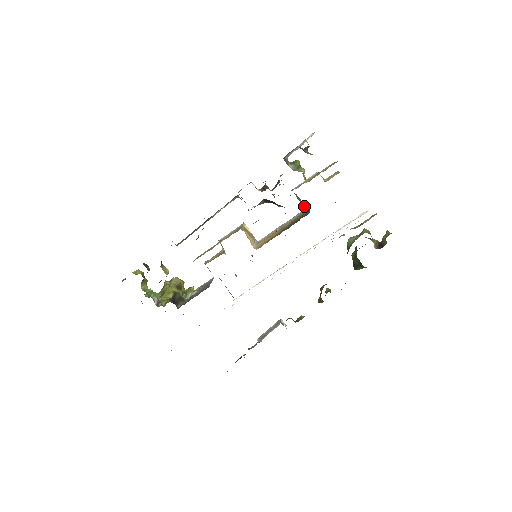
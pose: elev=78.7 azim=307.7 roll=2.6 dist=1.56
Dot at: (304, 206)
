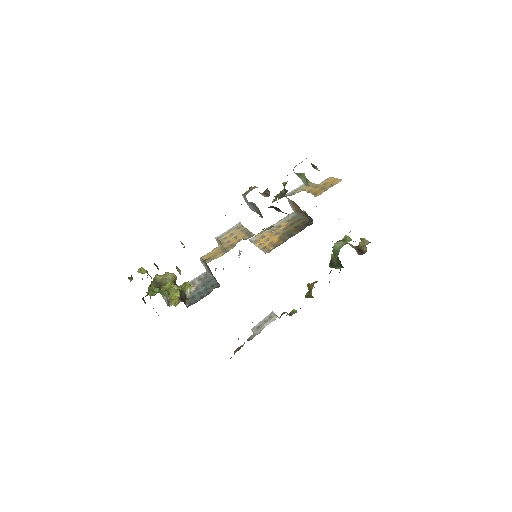
Dot at: (295, 210)
